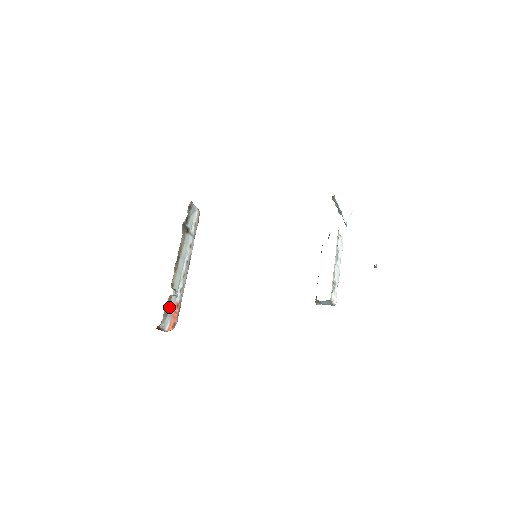
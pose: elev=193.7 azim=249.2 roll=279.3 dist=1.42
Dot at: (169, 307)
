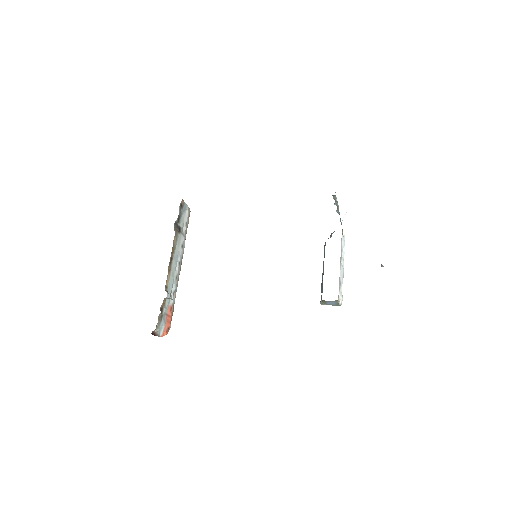
Dot at: (163, 311)
